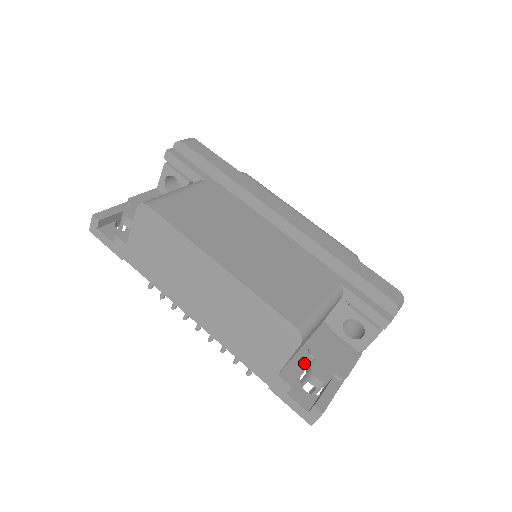
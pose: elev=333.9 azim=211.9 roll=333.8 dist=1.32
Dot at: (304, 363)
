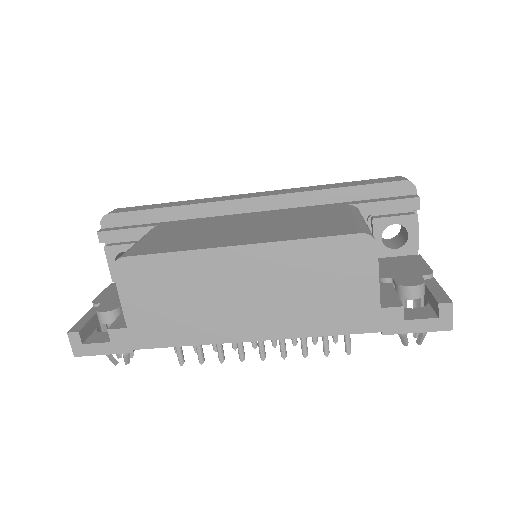
Dot at: (388, 289)
